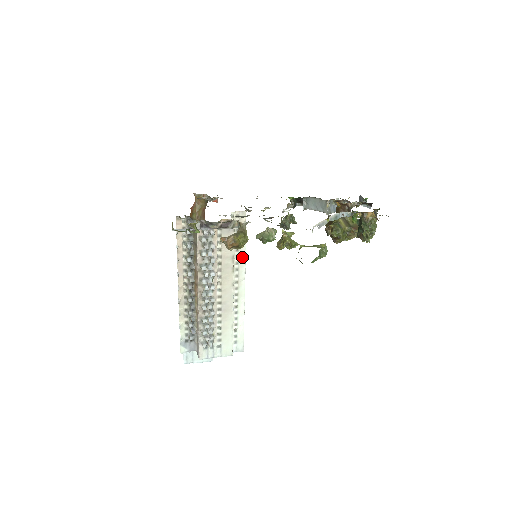
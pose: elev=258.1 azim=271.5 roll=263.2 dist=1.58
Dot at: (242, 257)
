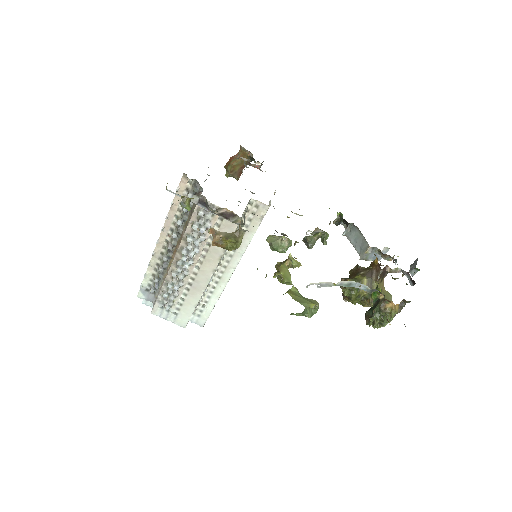
Dot at: (242, 248)
